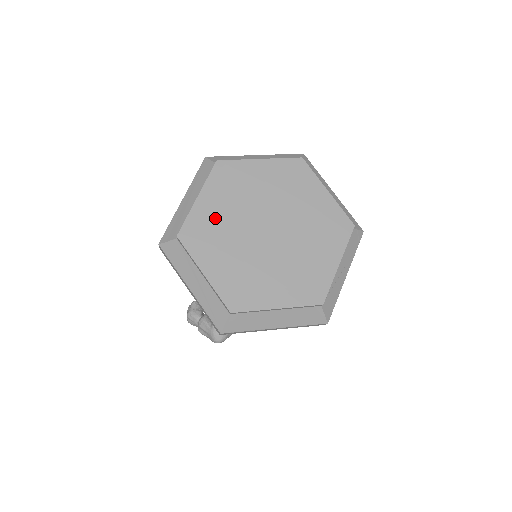
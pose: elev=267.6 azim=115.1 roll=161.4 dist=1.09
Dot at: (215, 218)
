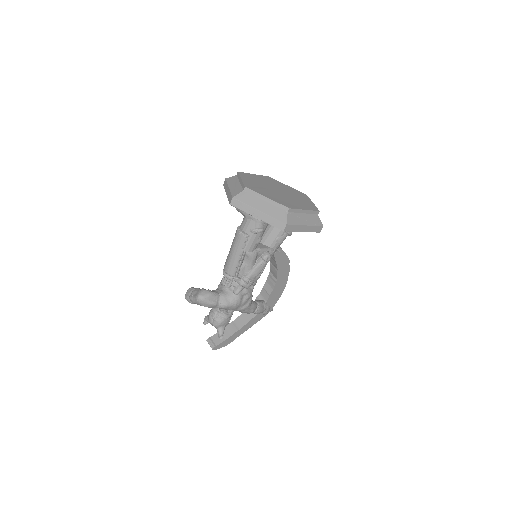
Dot at: (257, 179)
